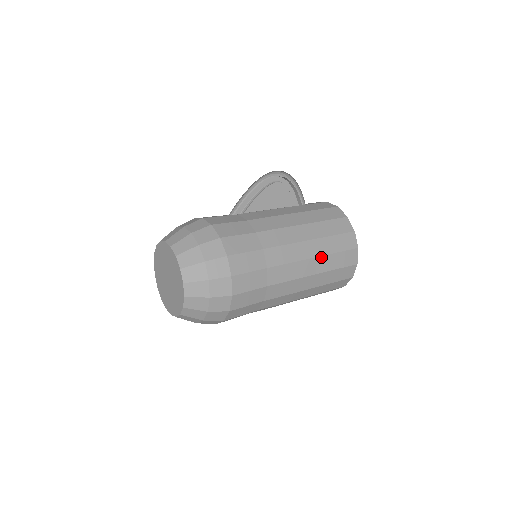
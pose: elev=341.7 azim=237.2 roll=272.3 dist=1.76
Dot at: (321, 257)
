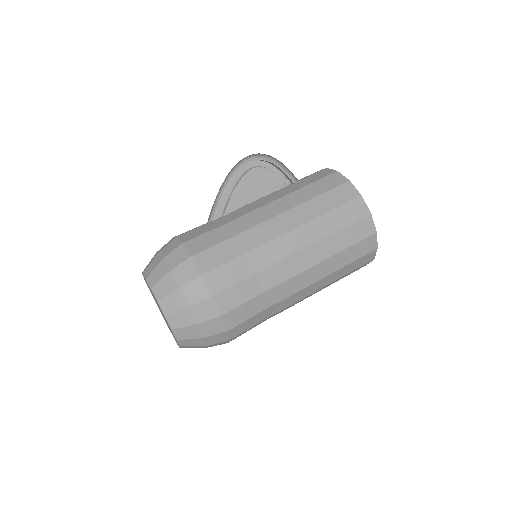
Dot at: (323, 240)
